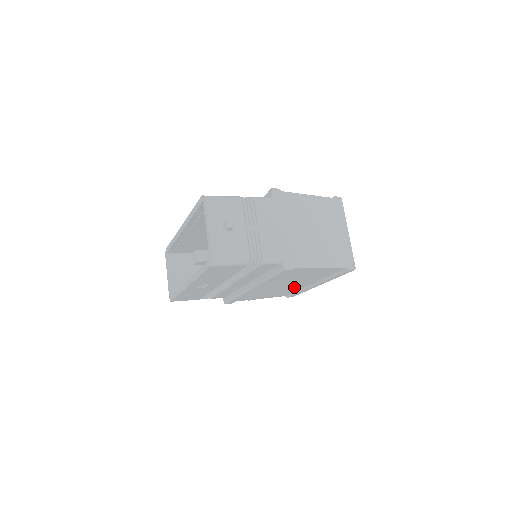
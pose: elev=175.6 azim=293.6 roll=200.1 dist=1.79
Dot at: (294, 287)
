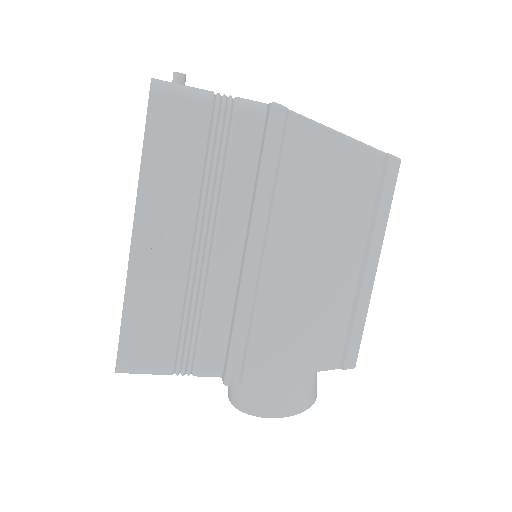
Dot at: (334, 285)
